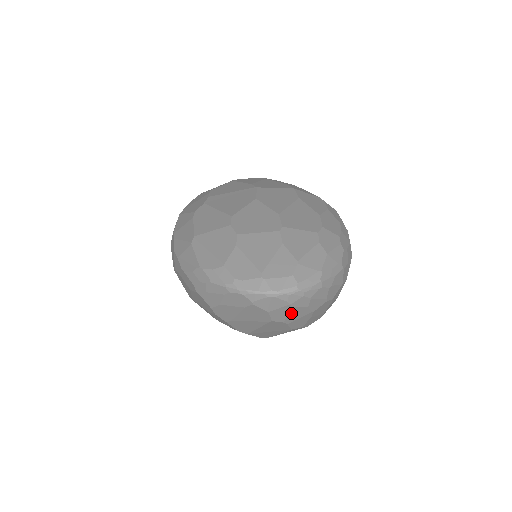
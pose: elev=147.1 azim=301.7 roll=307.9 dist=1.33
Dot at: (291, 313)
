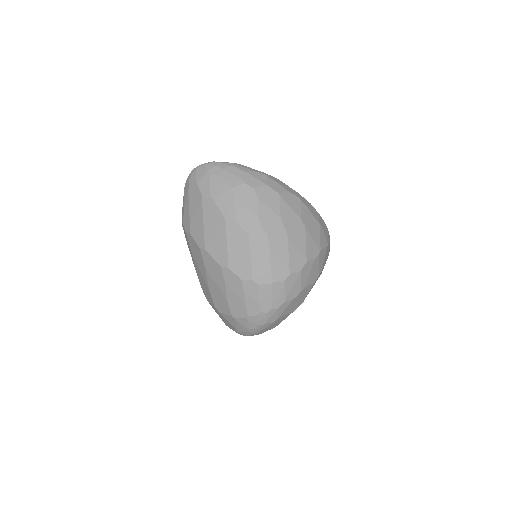
Dot at: (212, 184)
